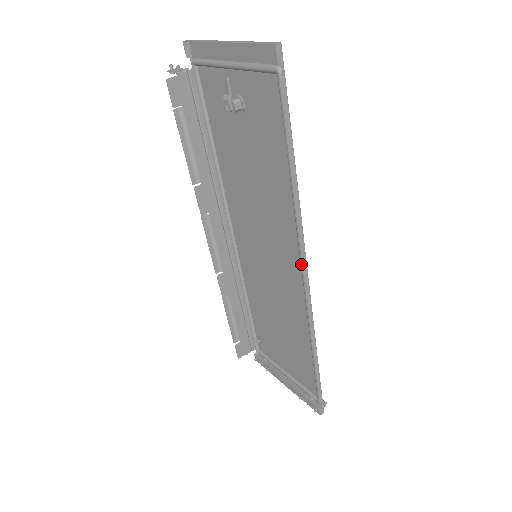
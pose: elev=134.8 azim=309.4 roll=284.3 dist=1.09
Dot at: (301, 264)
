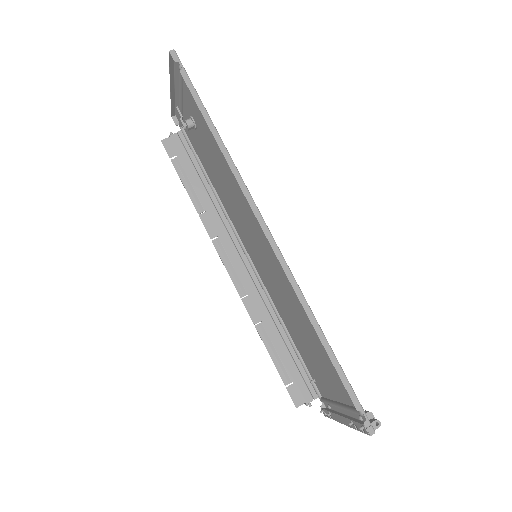
Dot at: (257, 218)
